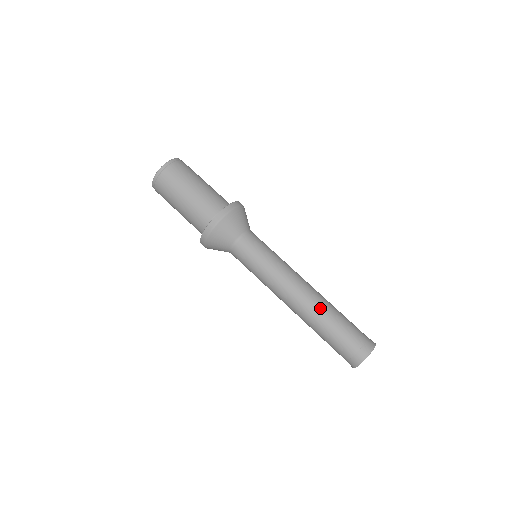
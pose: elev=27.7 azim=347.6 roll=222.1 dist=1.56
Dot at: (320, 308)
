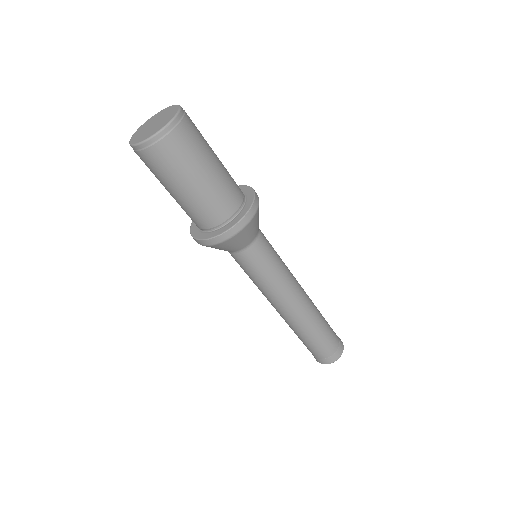
Dot at: (306, 325)
